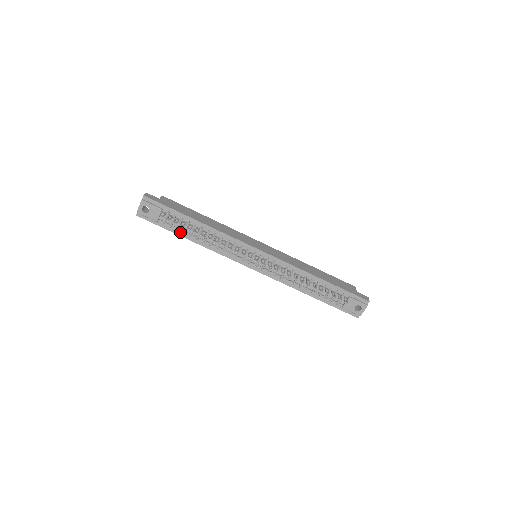
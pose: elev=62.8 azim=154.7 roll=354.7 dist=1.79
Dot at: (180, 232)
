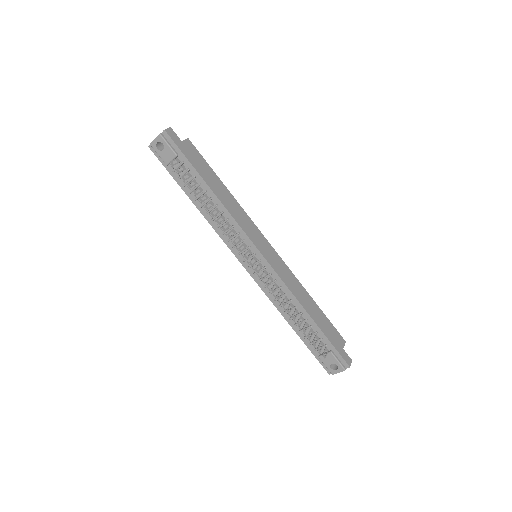
Dot at: (187, 189)
